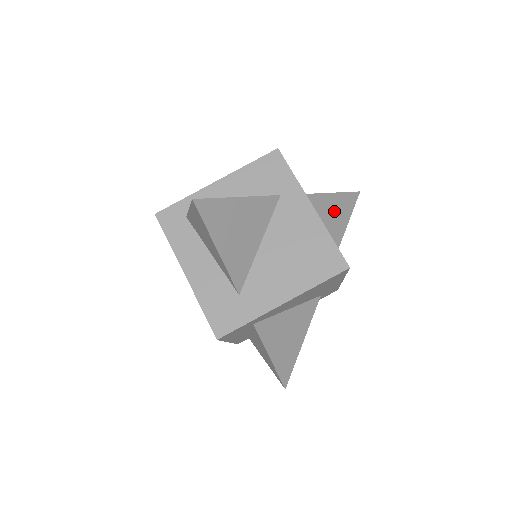
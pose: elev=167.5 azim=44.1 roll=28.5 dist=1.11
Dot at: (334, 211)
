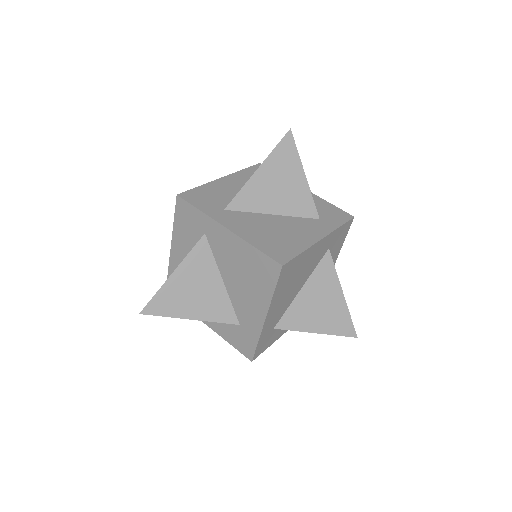
Dot at: (275, 179)
